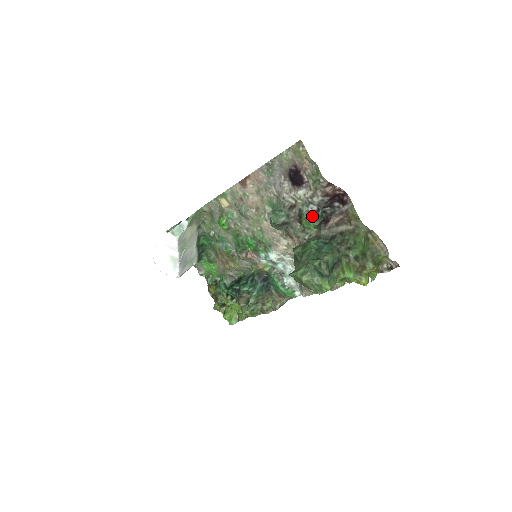
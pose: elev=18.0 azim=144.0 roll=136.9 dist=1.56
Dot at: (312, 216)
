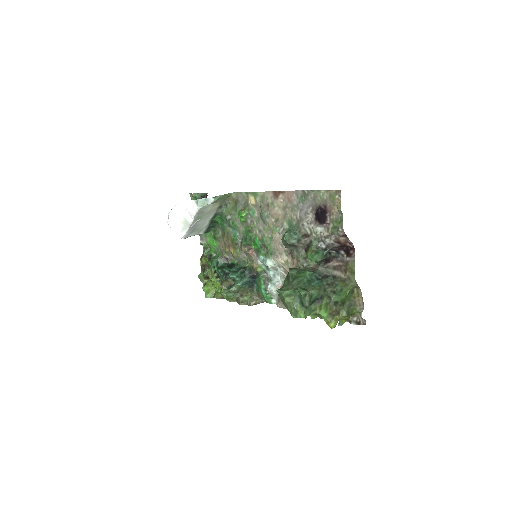
Dot at: (318, 252)
